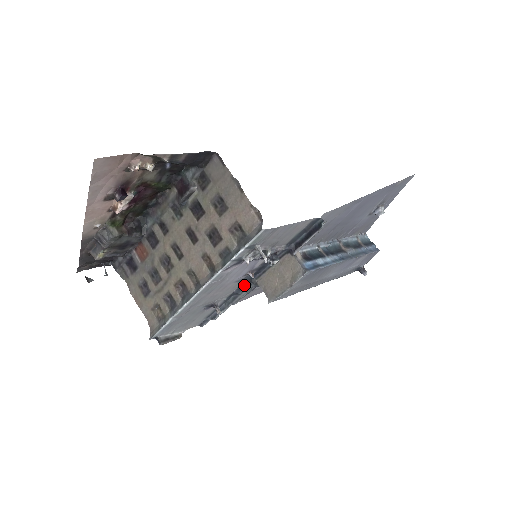
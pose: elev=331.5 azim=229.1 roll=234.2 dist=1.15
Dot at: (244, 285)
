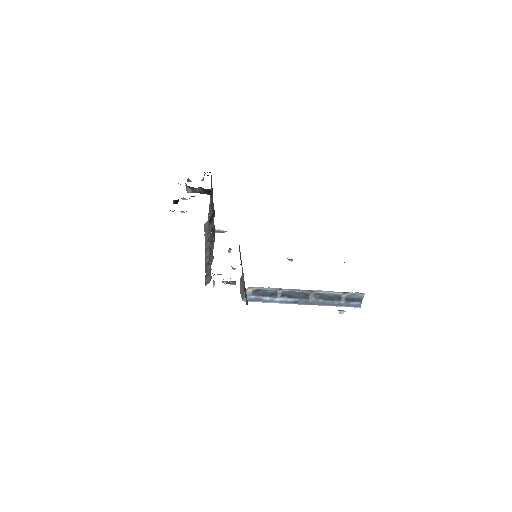
Dot at: occluded
